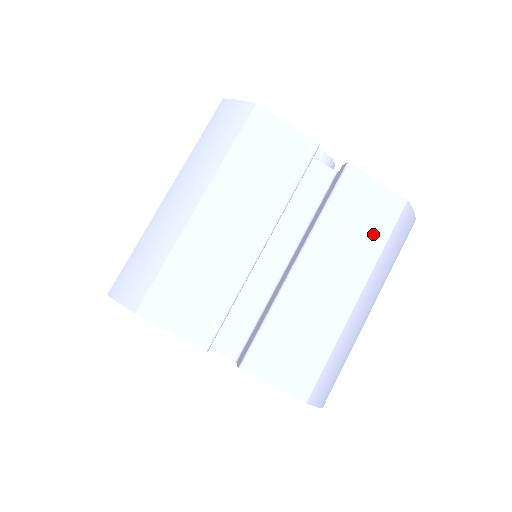
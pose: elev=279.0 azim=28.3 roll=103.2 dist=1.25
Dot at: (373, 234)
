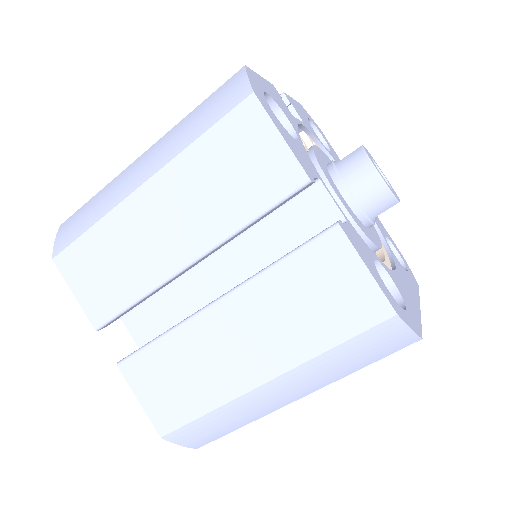
Dot at: (322, 327)
